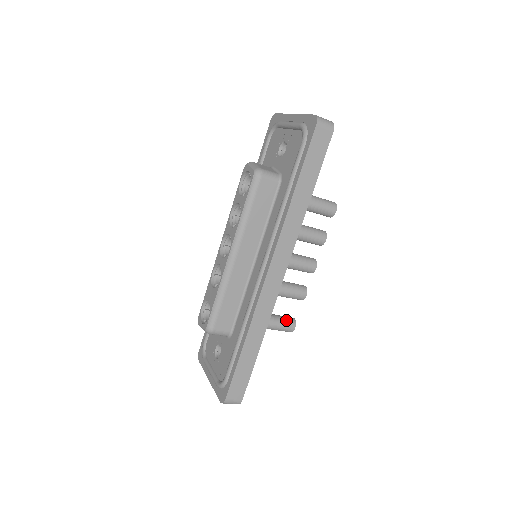
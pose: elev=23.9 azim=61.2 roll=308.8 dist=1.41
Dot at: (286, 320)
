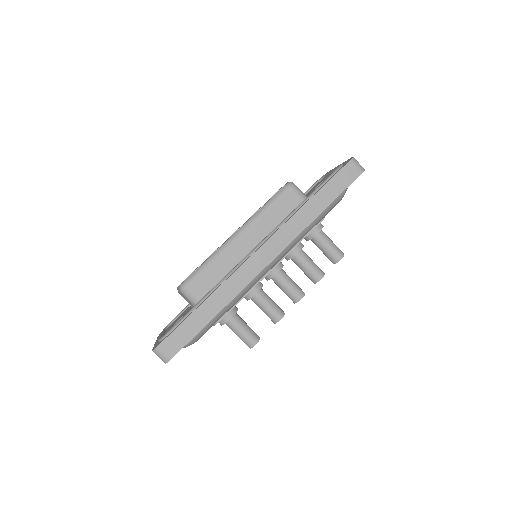
Dot at: (252, 331)
